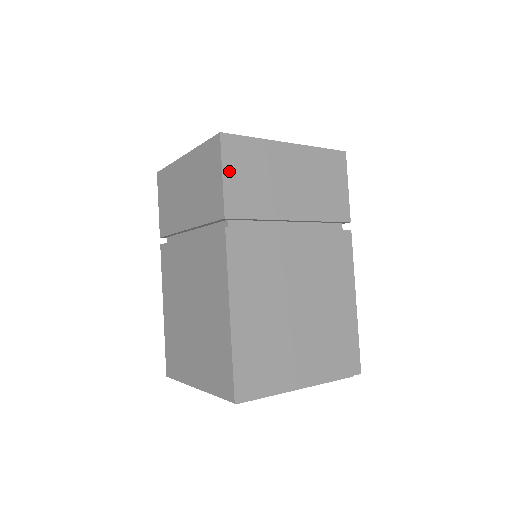
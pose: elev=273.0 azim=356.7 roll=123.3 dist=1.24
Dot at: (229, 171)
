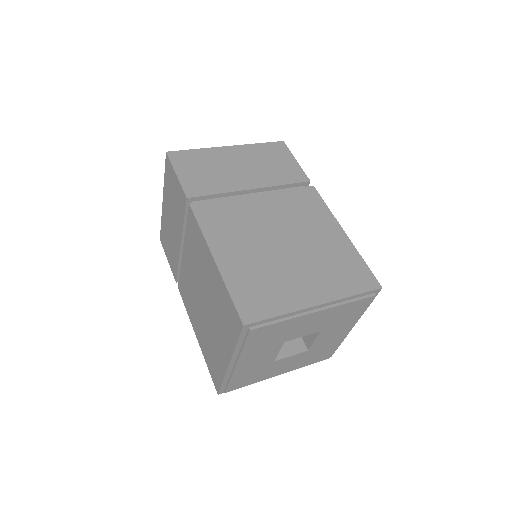
Dot at: (181, 171)
